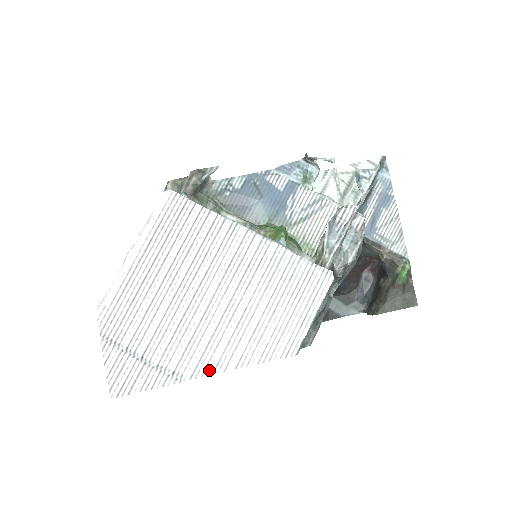
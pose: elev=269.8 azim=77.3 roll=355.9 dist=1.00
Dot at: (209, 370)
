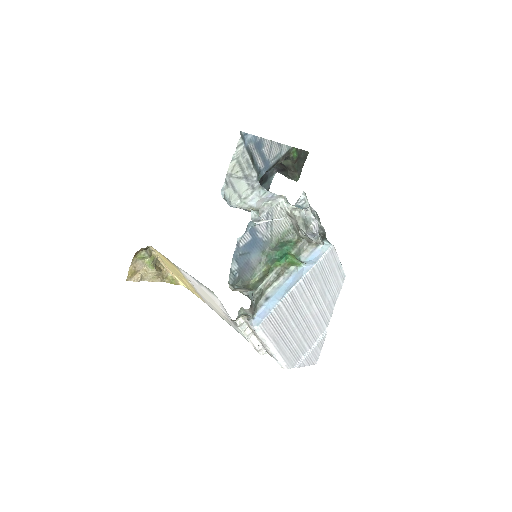
Dot at: (329, 318)
